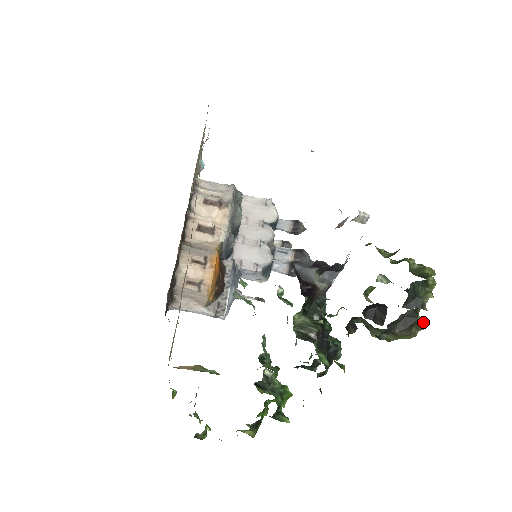
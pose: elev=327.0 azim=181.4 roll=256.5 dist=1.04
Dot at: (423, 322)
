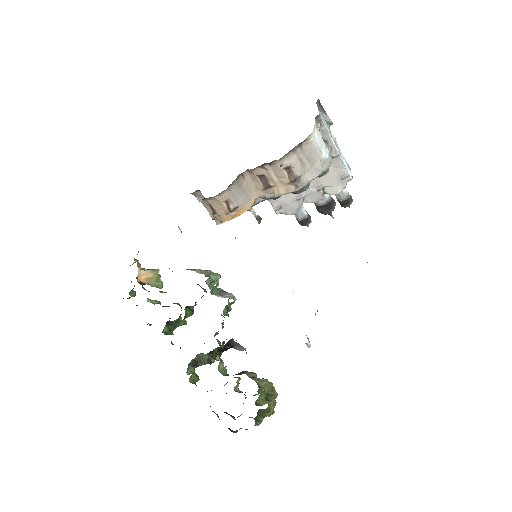
Dot at: occluded
